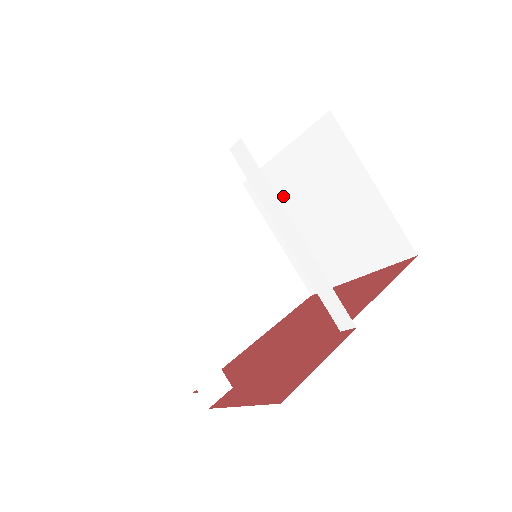
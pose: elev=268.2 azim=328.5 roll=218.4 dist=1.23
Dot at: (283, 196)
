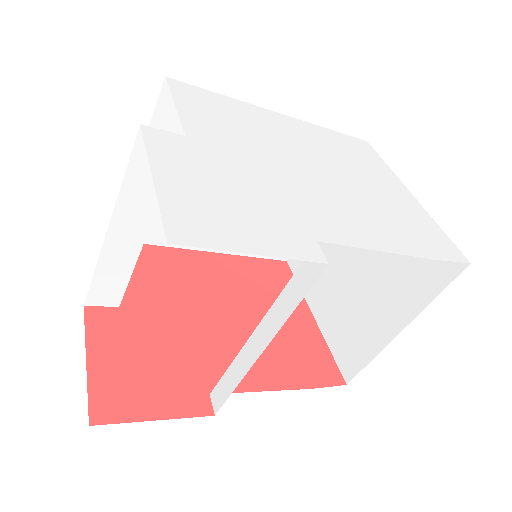
Dot at: occluded
